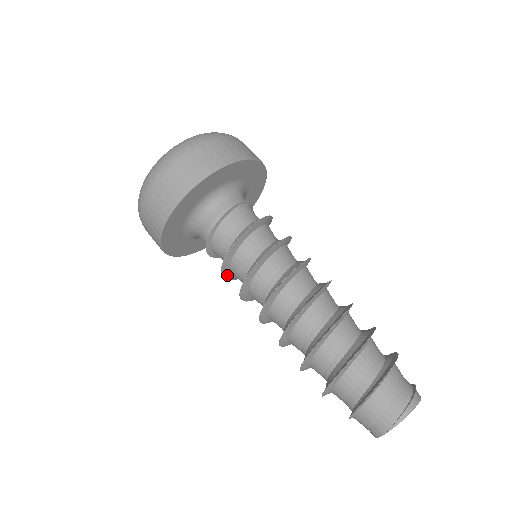
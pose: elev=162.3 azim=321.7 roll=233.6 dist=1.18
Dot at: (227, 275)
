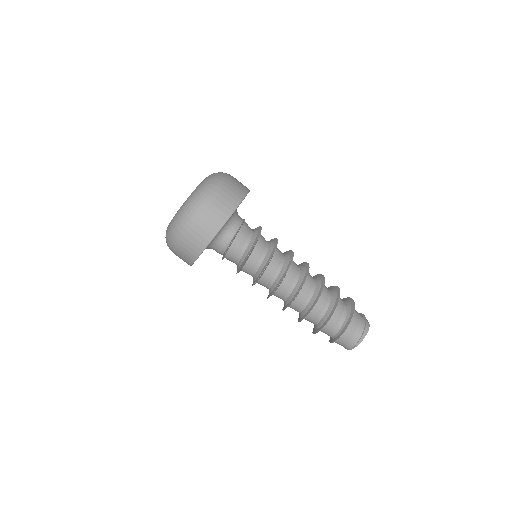
Dot at: occluded
